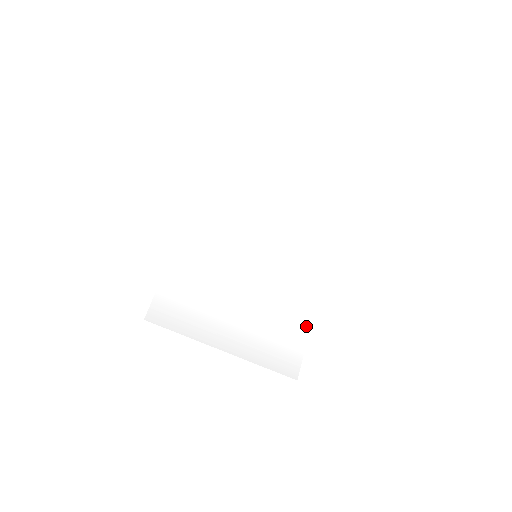
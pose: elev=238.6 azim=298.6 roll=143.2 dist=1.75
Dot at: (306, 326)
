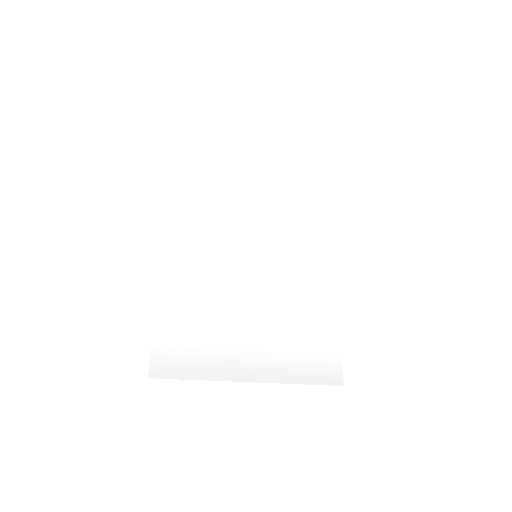
Dot at: (335, 319)
